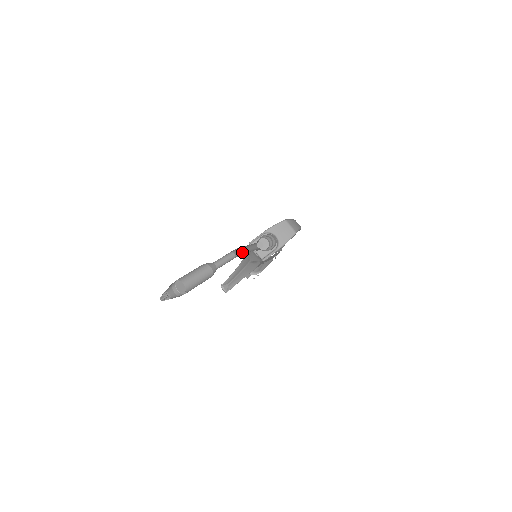
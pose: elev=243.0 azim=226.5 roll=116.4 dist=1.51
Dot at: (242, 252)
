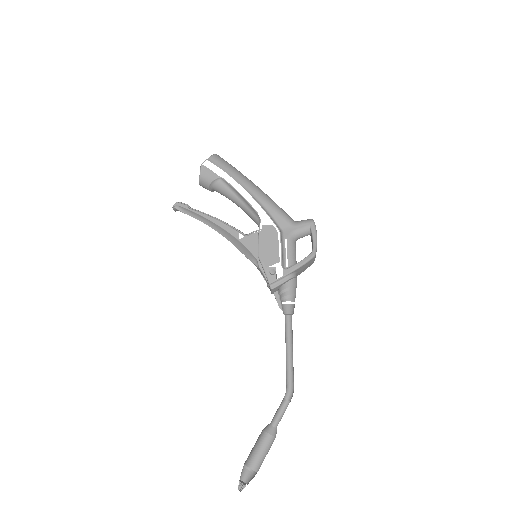
Dot at: (286, 369)
